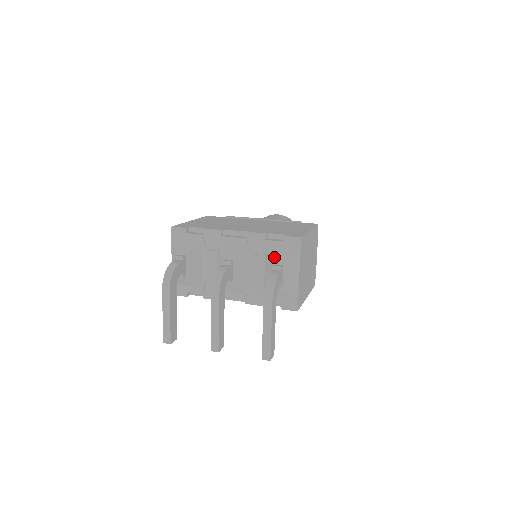
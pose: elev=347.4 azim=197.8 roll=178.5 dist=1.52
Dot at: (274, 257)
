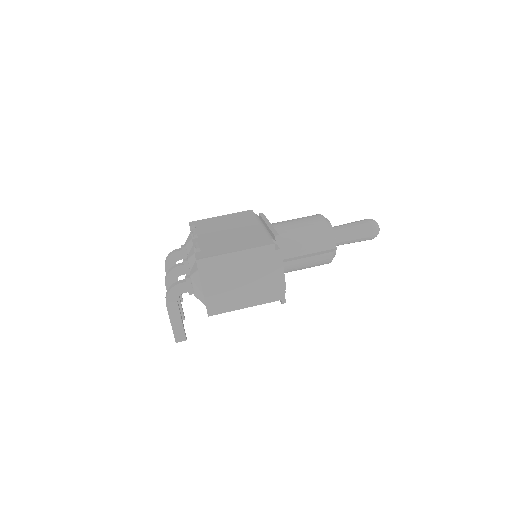
Dot at: (192, 269)
